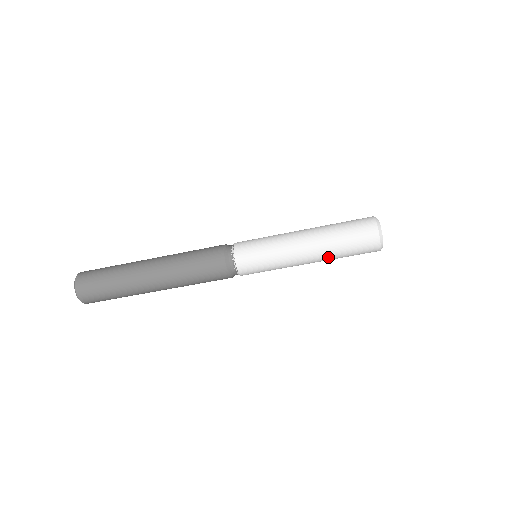
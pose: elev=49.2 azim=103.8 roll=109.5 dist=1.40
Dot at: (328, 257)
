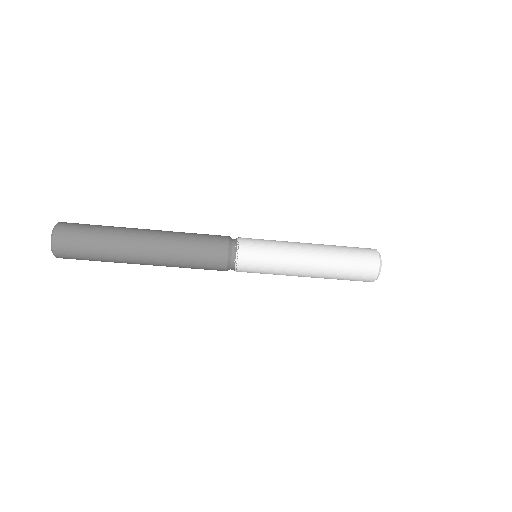
Dot at: occluded
